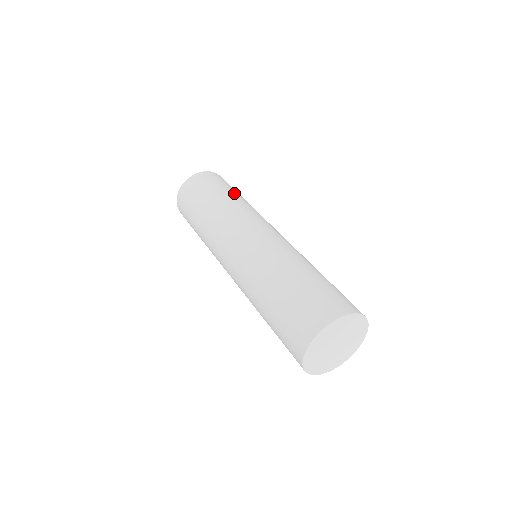
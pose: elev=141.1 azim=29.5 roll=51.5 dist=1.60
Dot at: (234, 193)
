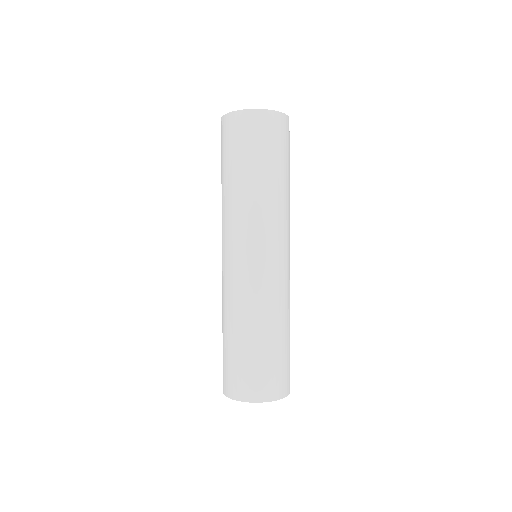
Dot at: (246, 172)
